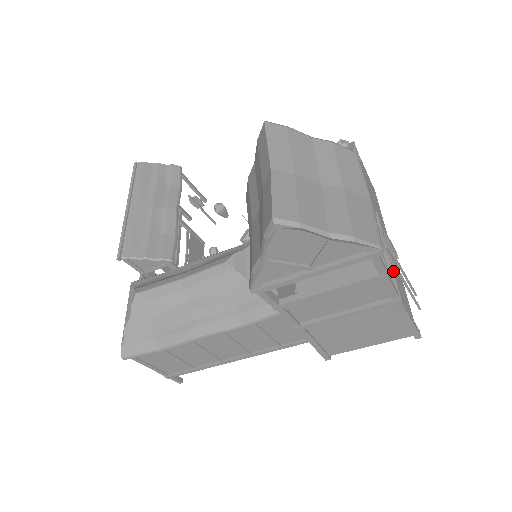
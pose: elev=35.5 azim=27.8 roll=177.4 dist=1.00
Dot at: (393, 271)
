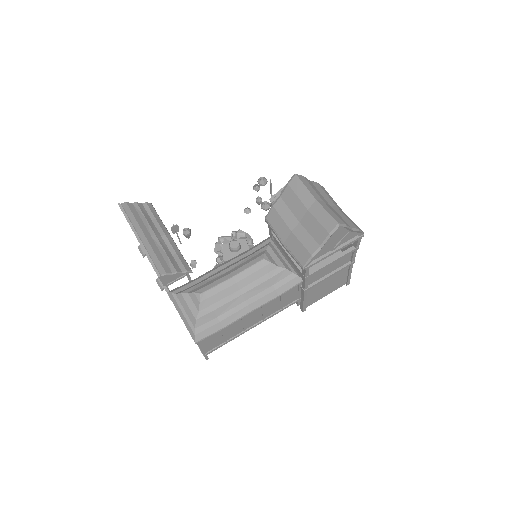
Dot at: occluded
